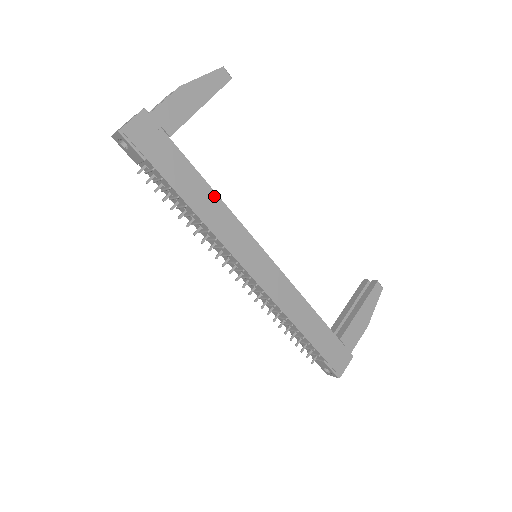
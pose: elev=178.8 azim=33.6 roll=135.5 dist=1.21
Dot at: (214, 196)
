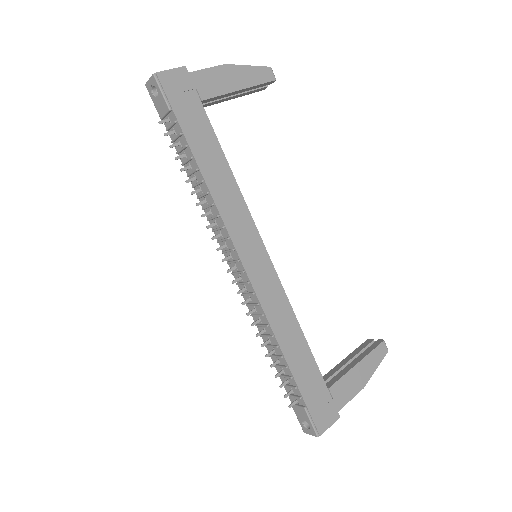
Dot at: (229, 172)
